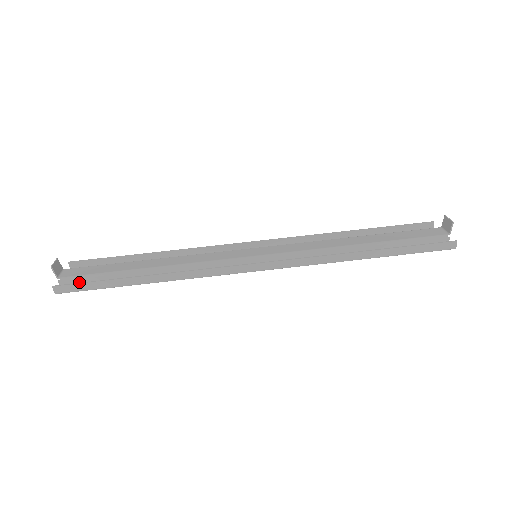
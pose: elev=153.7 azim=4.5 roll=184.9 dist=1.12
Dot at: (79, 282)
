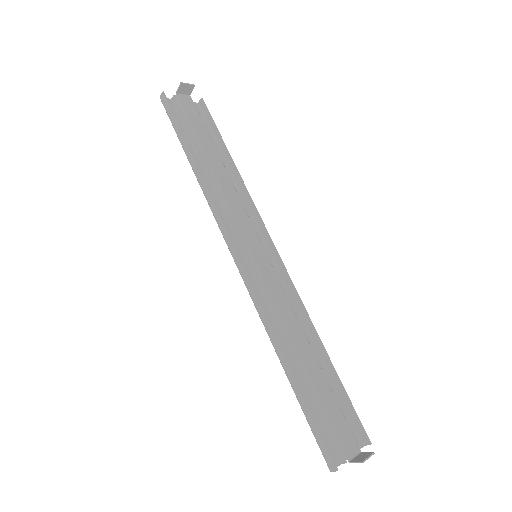
Dot at: (179, 112)
